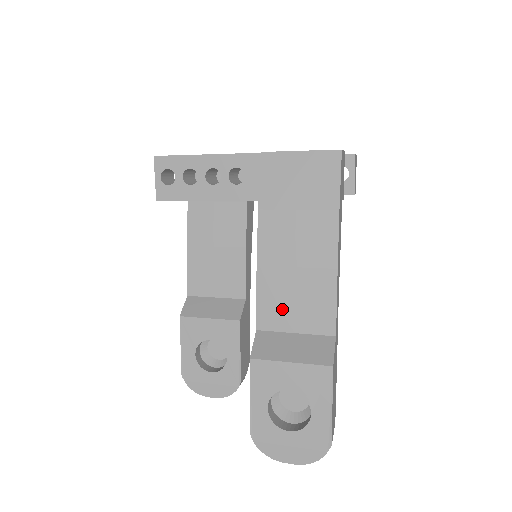
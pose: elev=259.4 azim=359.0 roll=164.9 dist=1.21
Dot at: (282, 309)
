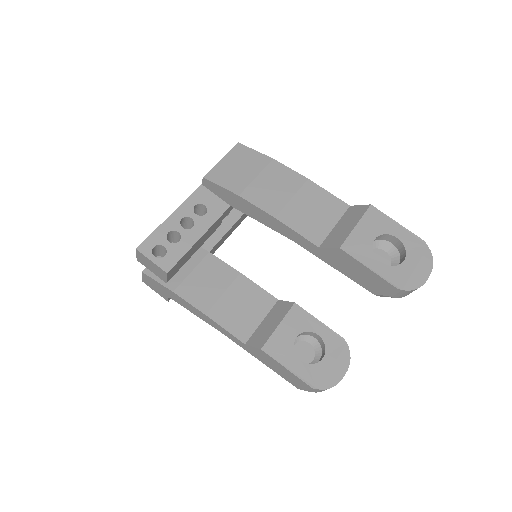
Dot at: (314, 223)
